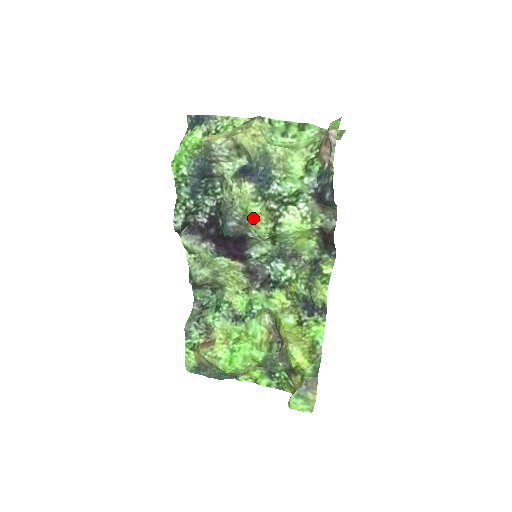
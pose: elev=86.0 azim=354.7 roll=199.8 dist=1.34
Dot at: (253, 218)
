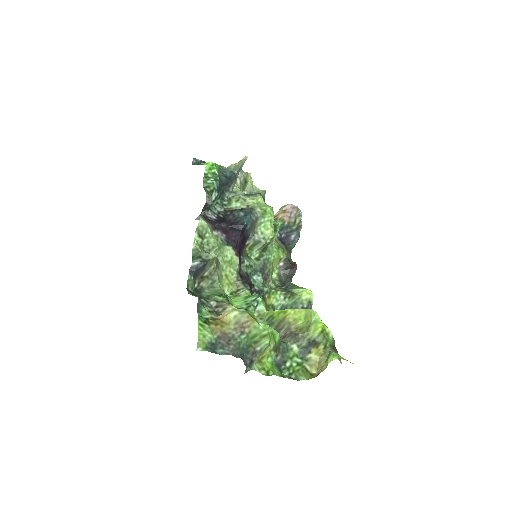
Dot at: (269, 217)
